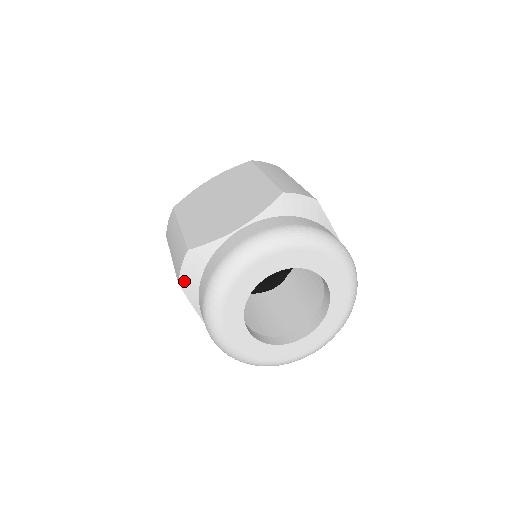
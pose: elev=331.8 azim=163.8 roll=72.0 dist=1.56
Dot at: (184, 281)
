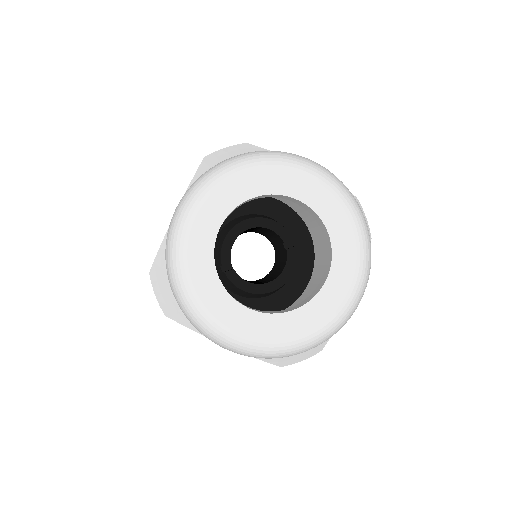
Dot at: (166, 307)
